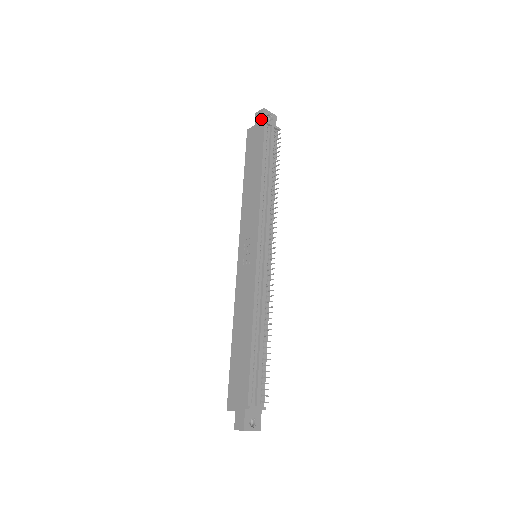
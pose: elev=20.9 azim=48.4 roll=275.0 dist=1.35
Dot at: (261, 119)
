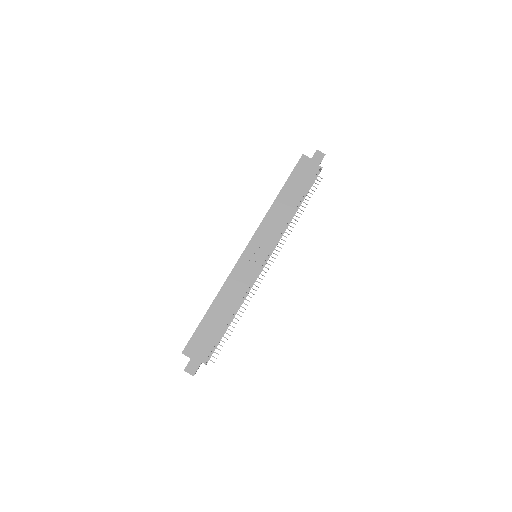
Dot at: (319, 161)
